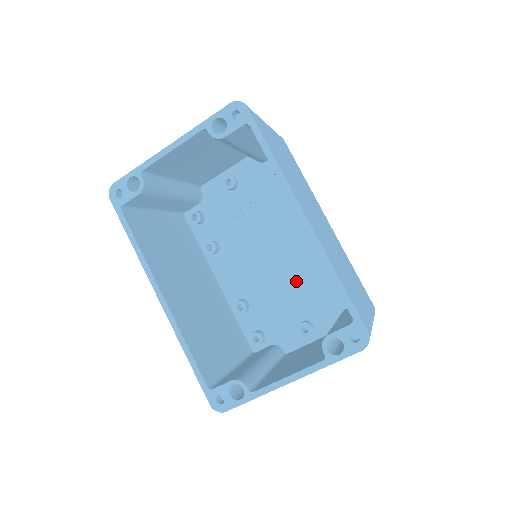
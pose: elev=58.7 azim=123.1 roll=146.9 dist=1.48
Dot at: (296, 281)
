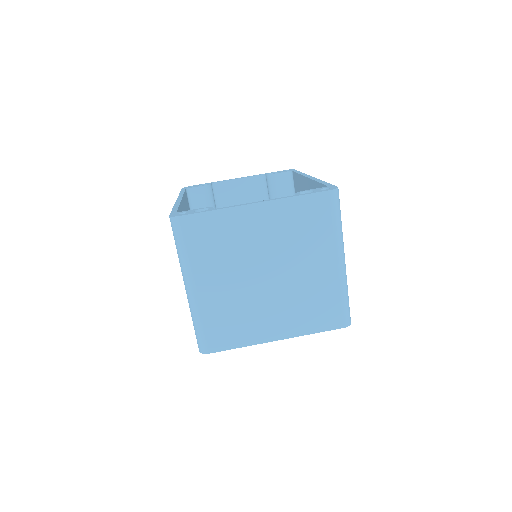
Dot at: occluded
